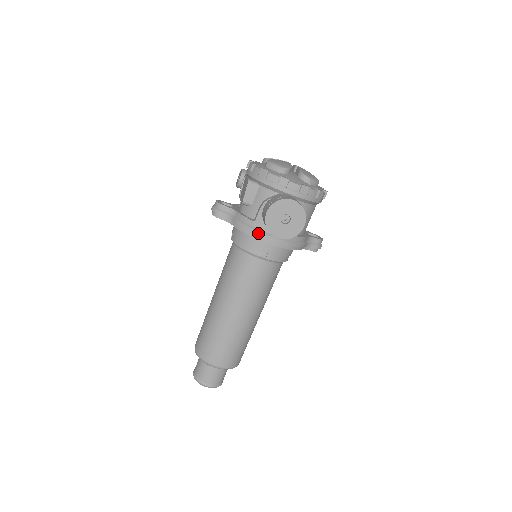
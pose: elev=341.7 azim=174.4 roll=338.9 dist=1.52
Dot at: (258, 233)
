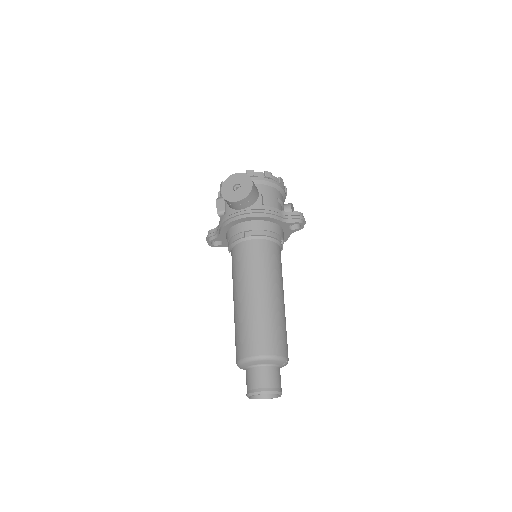
Dot at: (230, 217)
